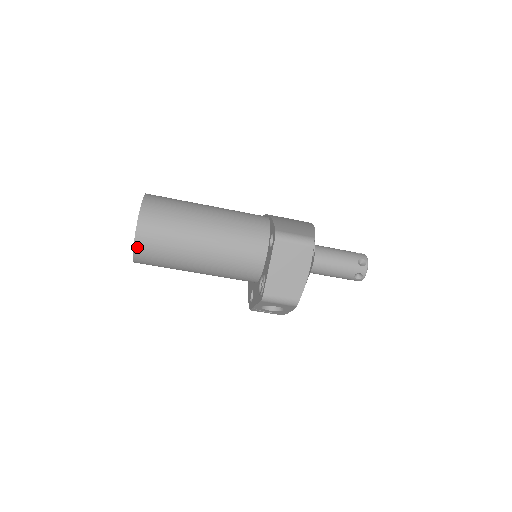
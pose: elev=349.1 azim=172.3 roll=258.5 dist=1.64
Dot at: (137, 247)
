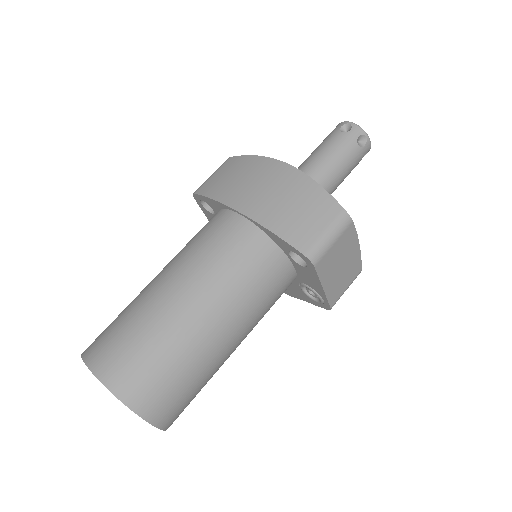
Dot at: (169, 426)
